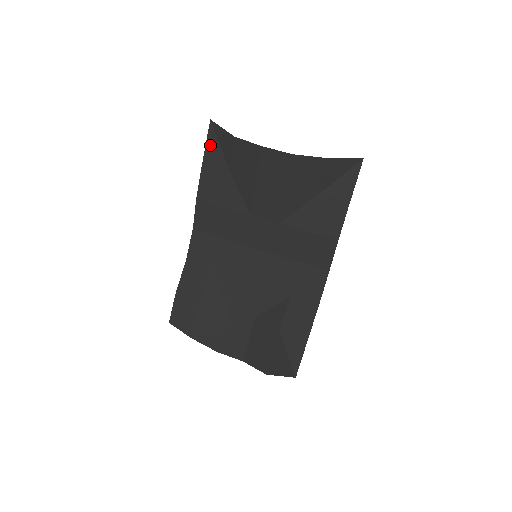
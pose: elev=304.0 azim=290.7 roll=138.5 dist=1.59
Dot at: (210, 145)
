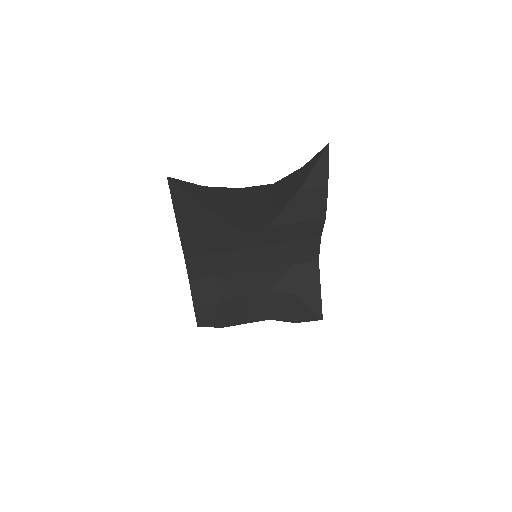
Dot at: (176, 197)
